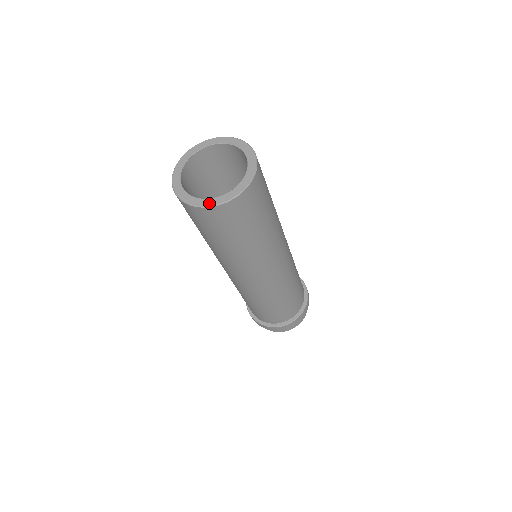
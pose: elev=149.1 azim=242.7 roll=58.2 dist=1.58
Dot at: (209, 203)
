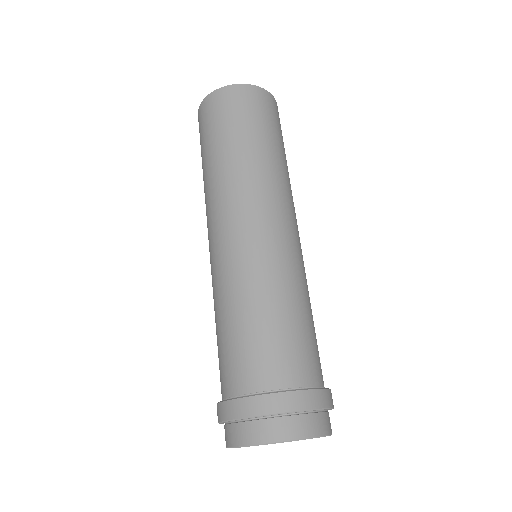
Dot at: occluded
